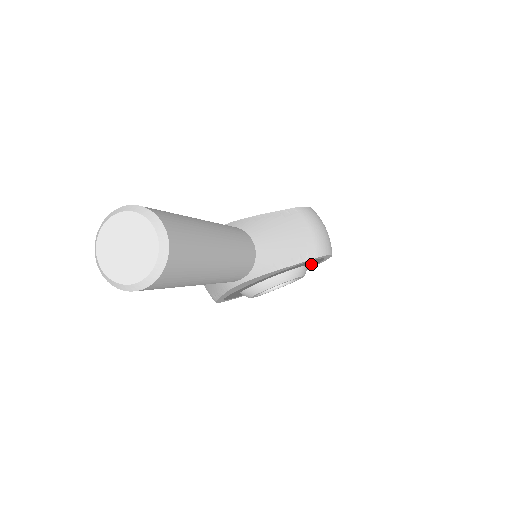
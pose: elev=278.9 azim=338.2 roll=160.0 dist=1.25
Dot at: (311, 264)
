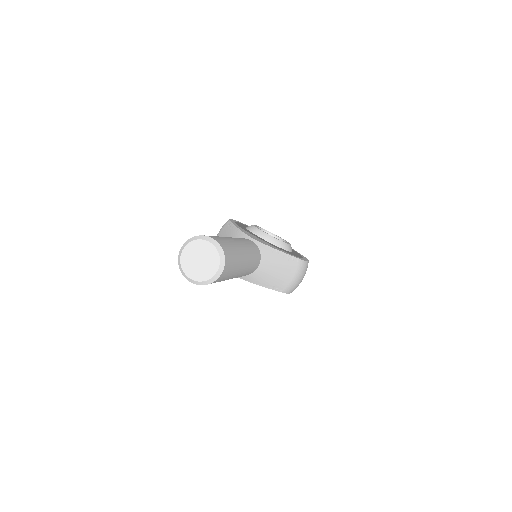
Dot at: occluded
